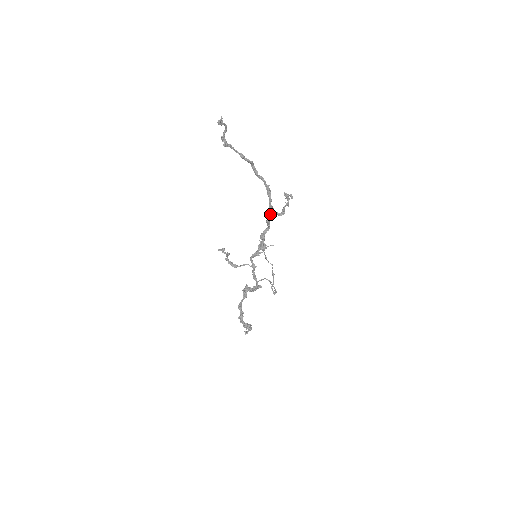
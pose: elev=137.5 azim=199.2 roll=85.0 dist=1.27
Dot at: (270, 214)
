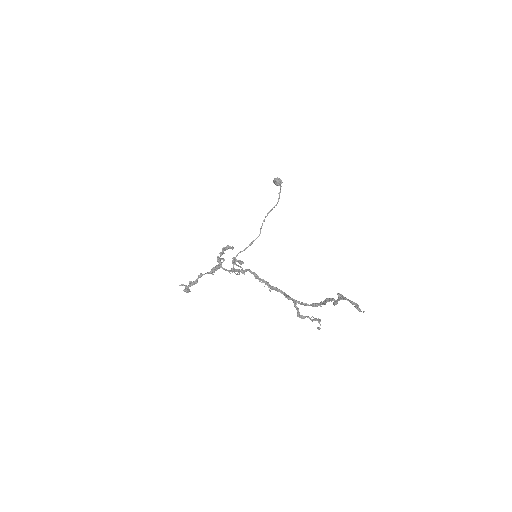
Dot at: (295, 305)
